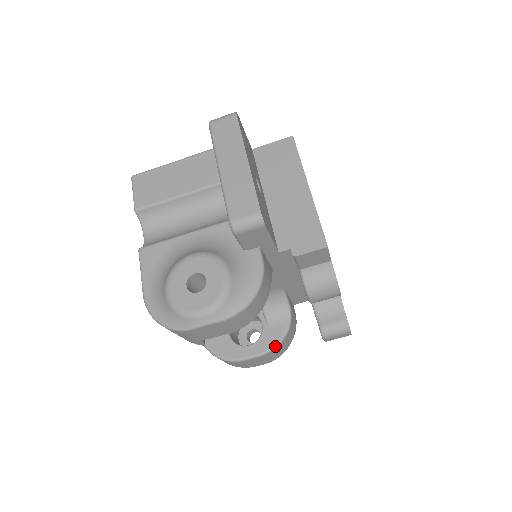
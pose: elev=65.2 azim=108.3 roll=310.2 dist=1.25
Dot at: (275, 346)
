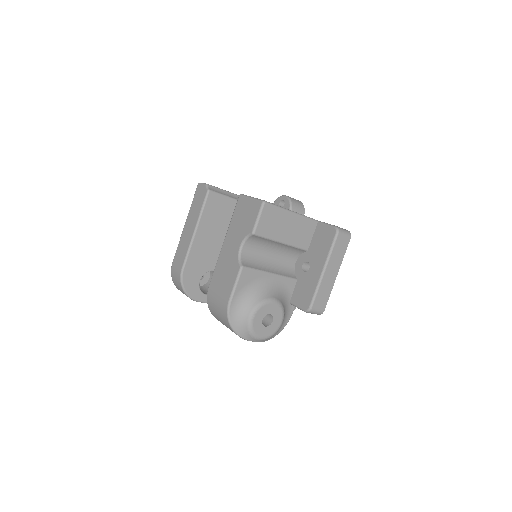
Dot at: occluded
